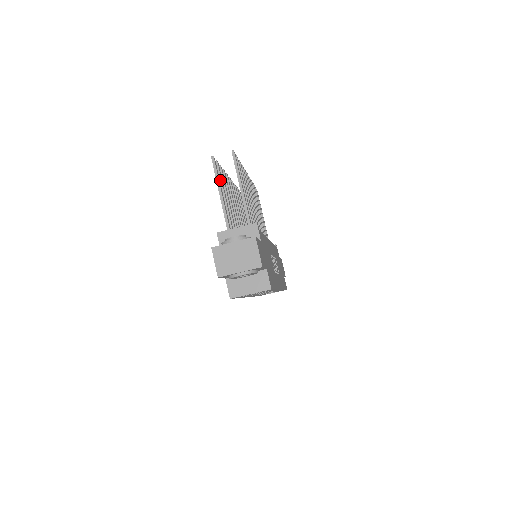
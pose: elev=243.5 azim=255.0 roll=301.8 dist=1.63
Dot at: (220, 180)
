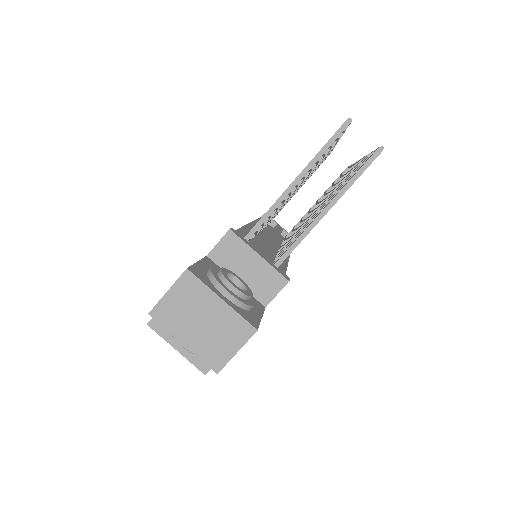
Dot at: occluded
